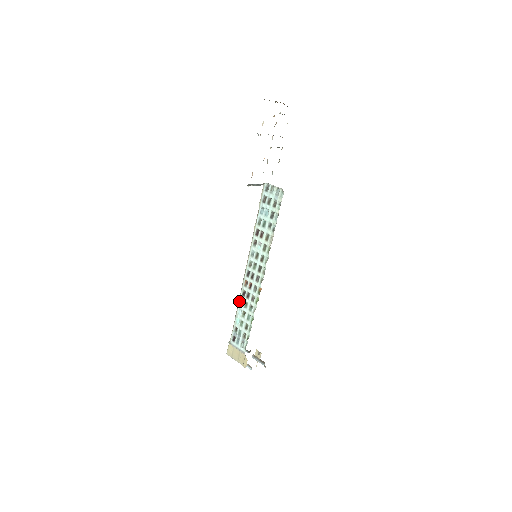
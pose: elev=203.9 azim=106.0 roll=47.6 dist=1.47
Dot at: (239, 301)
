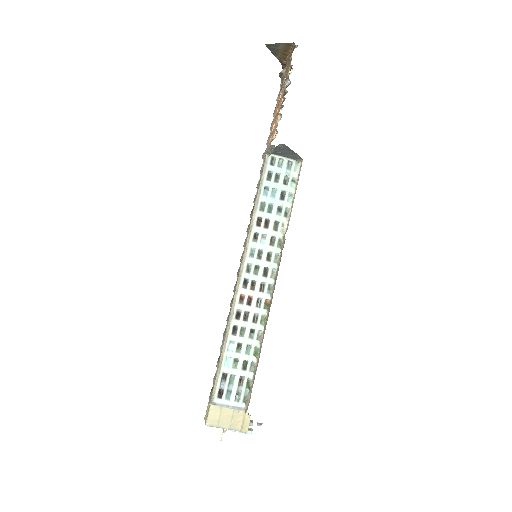
Dot at: (230, 329)
